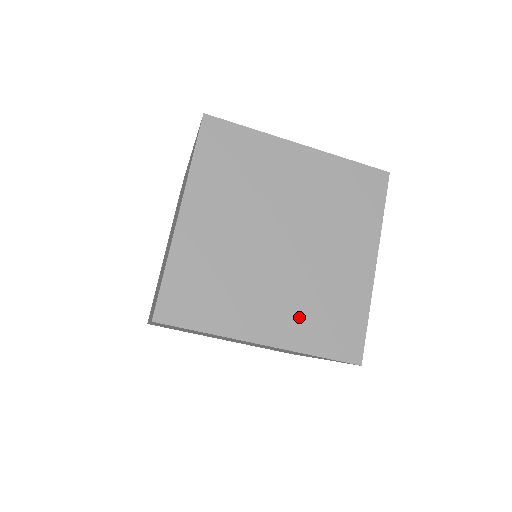
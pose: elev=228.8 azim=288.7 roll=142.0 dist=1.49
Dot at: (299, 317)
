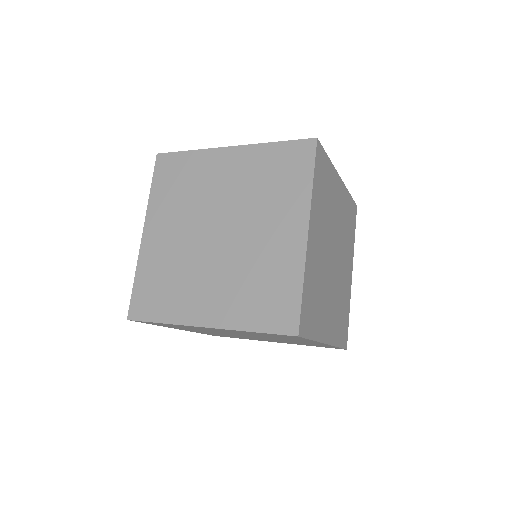
Dot at: occluded
